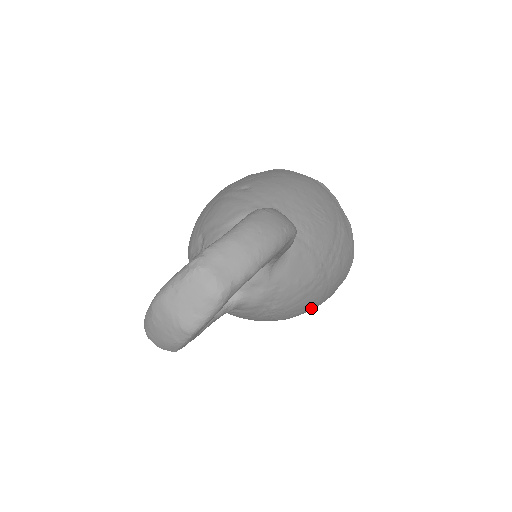
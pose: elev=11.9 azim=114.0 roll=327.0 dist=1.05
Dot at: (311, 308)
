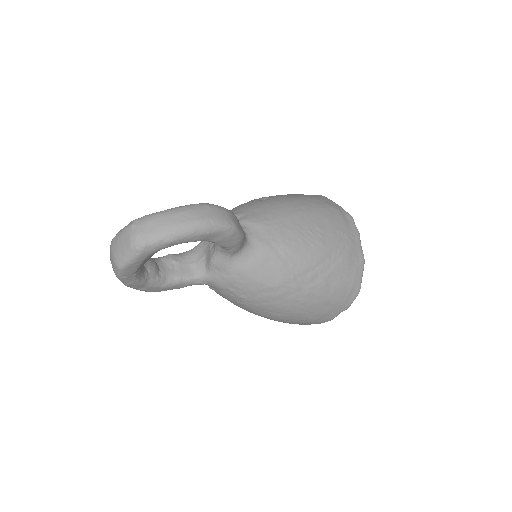
Dot at: (294, 318)
